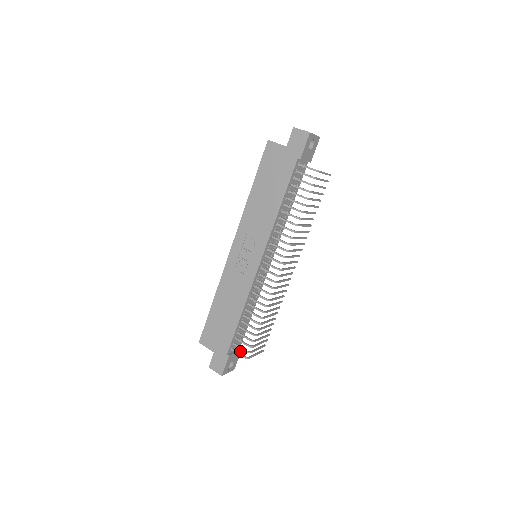
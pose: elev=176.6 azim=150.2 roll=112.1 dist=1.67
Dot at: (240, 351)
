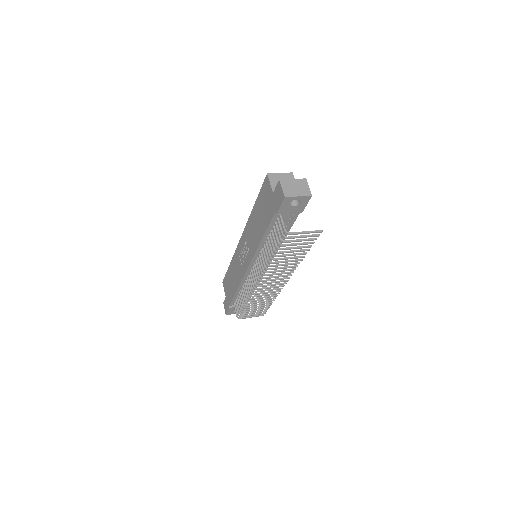
Dot at: occluded
